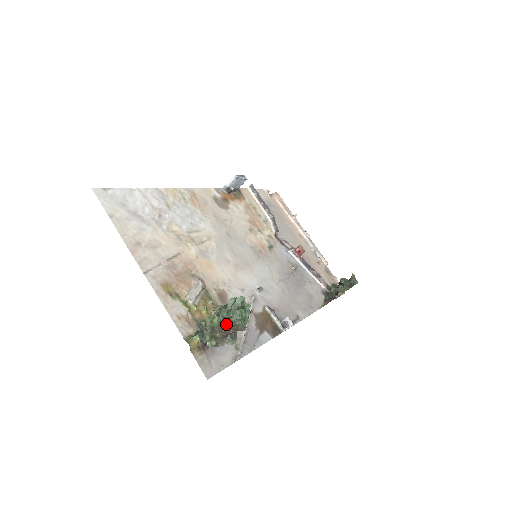
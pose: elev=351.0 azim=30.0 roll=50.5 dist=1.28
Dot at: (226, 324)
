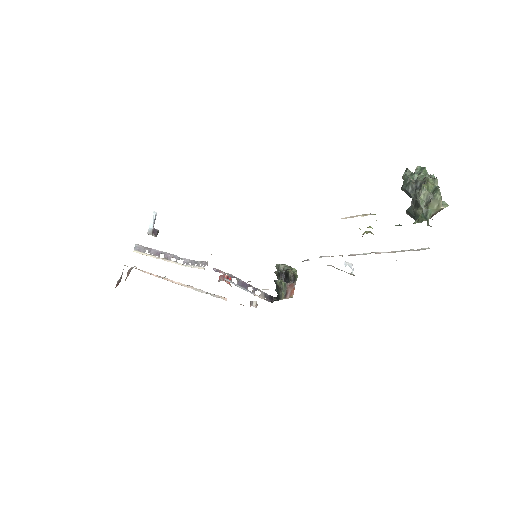
Dot at: (435, 181)
